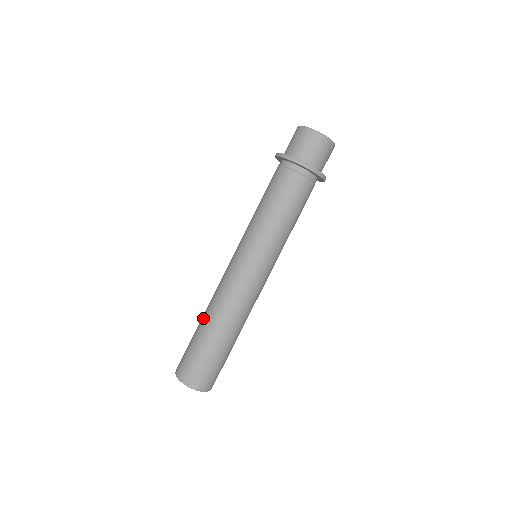
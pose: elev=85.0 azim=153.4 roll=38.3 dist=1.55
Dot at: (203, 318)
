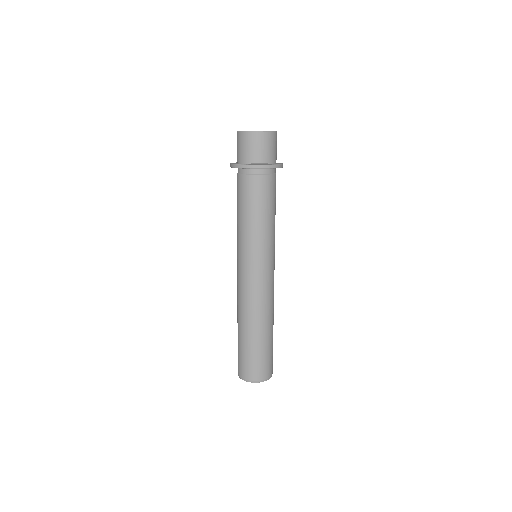
Dot at: occluded
